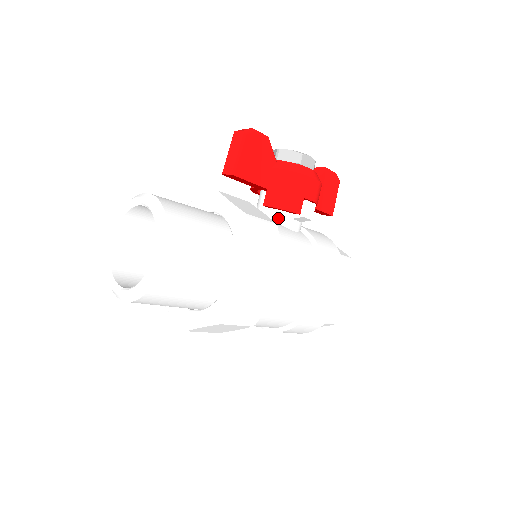
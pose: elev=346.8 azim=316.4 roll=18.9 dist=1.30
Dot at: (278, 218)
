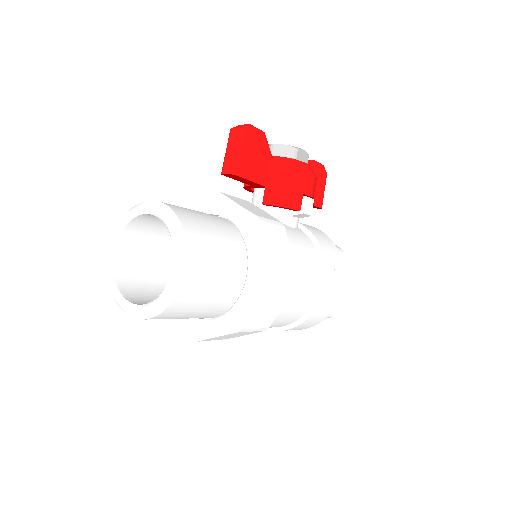
Dot at: (277, 216)
